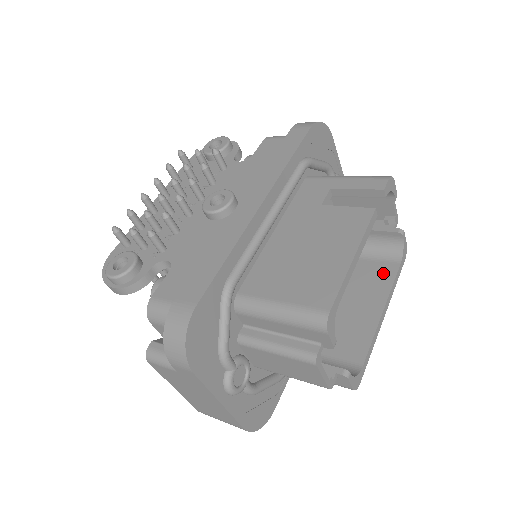
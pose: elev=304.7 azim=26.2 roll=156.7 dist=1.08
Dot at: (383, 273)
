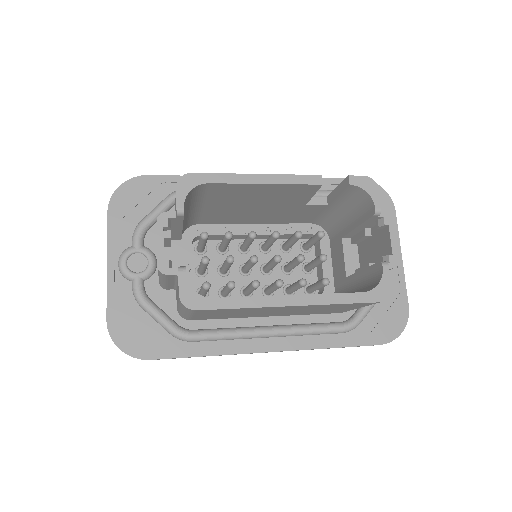
Dot at: occluded
